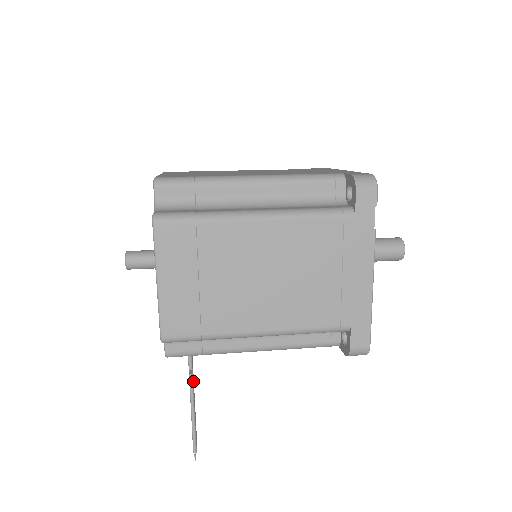
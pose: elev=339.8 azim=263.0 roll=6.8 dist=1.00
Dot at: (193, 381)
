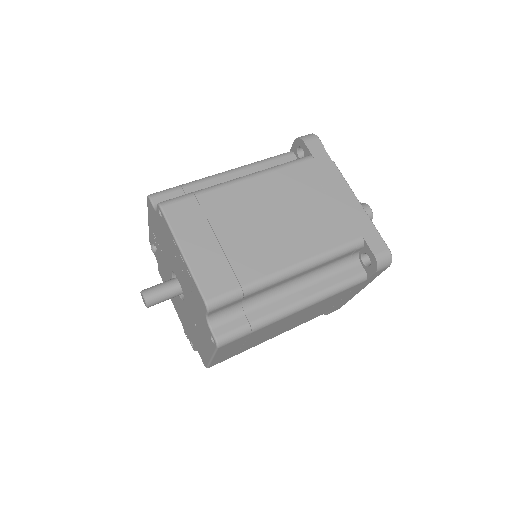
Dot at: occluded
